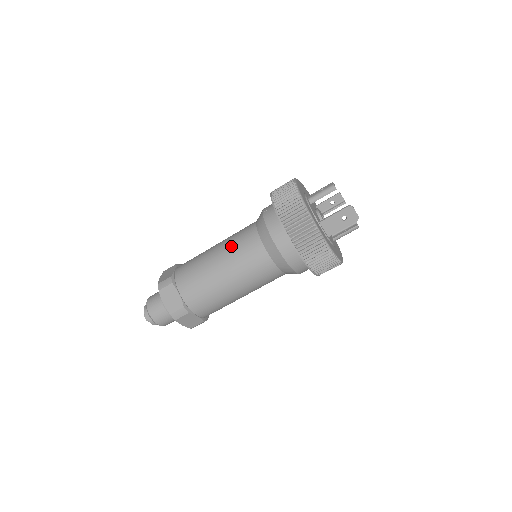
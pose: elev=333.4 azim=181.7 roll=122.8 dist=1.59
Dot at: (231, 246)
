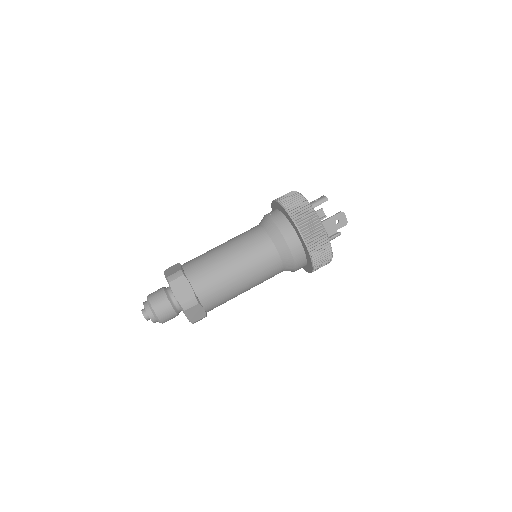
Dot at: (241, 242)
